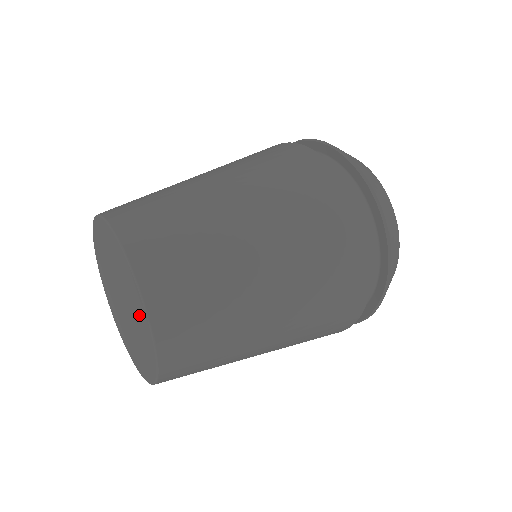
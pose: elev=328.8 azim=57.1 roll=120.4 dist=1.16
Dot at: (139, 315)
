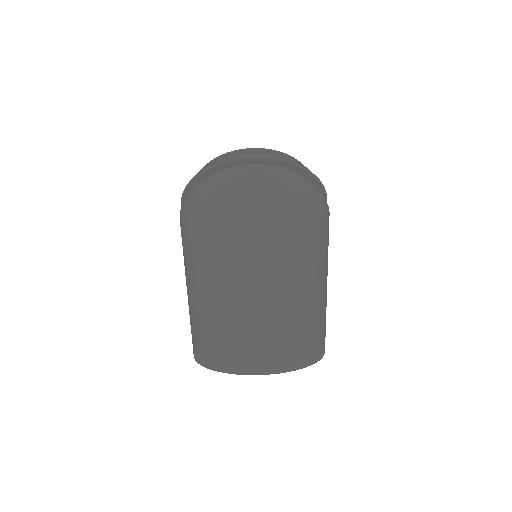
Dot at: (303, 351)
